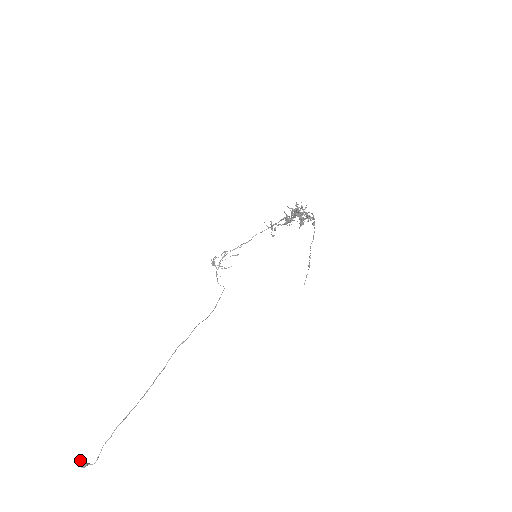
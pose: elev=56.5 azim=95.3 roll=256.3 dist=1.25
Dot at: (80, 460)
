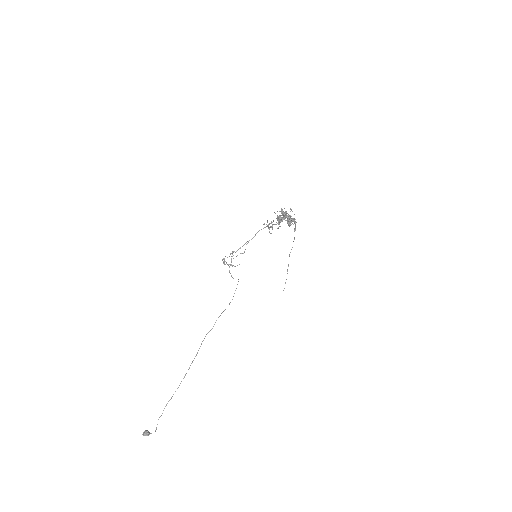
Dot at: (144, 431)
